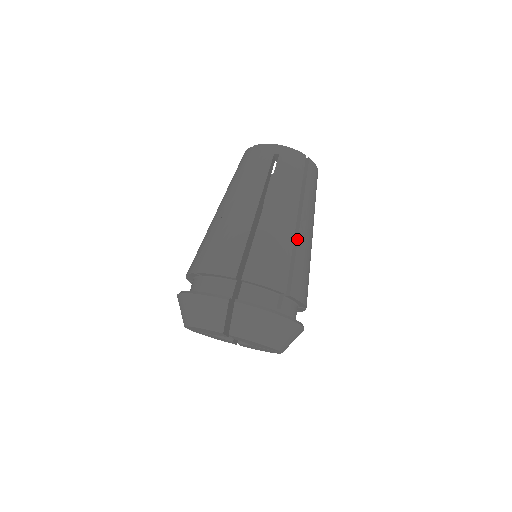
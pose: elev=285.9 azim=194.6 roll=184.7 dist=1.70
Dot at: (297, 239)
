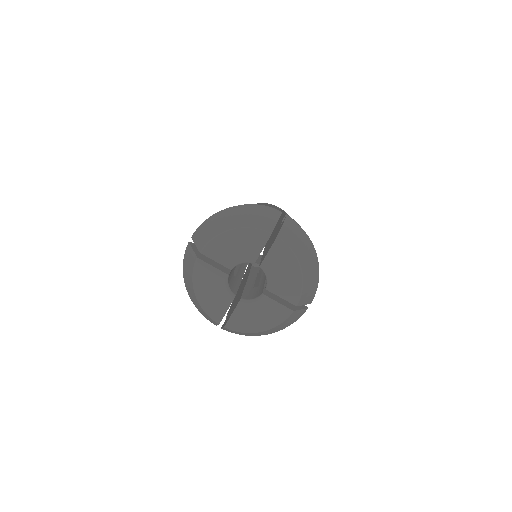
Dot at: occluded
